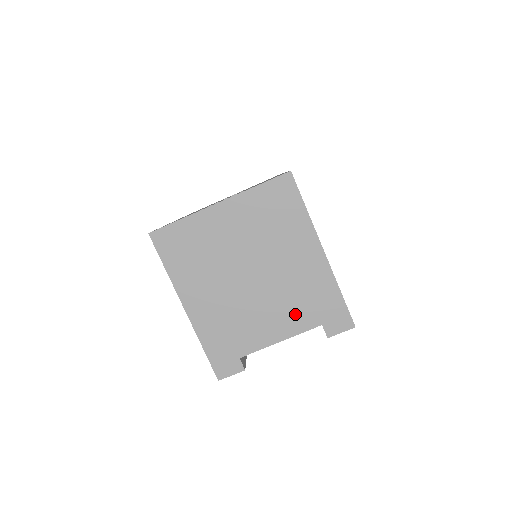
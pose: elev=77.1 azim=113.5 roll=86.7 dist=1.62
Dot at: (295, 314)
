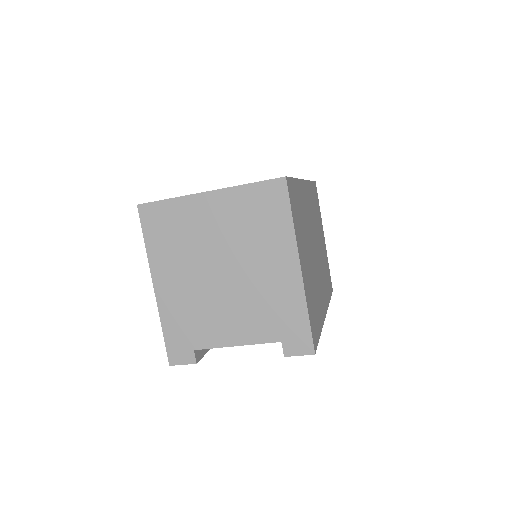
Dot at: (257, 323)
